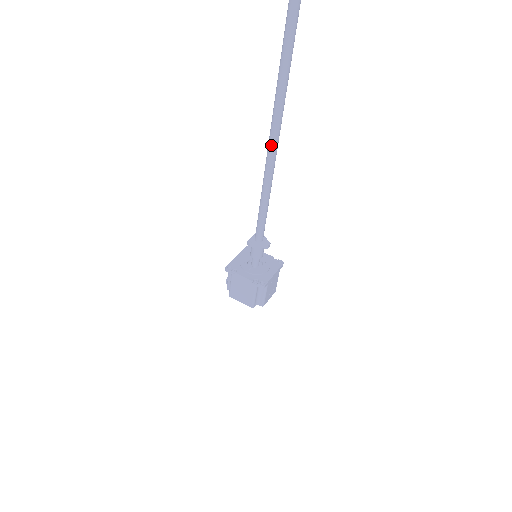
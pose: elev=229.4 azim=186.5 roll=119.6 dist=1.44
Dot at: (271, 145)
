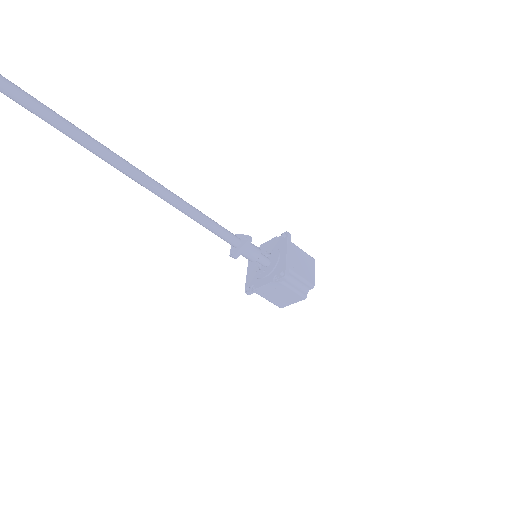
Dot at: (126, 173)
